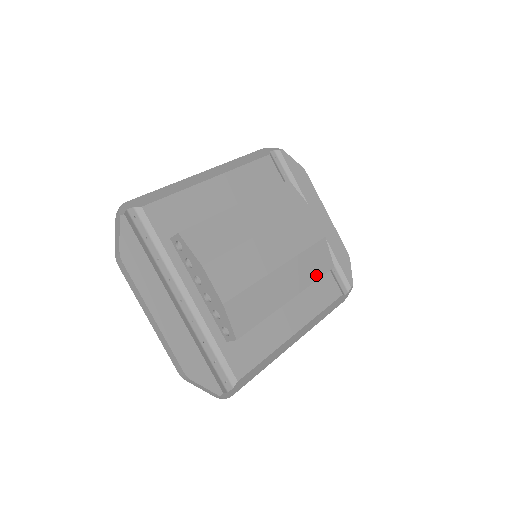
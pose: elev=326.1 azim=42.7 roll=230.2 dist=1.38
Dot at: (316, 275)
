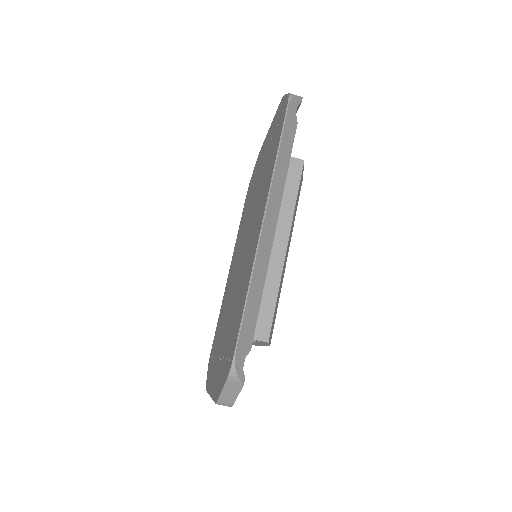
Dot at: occluded
